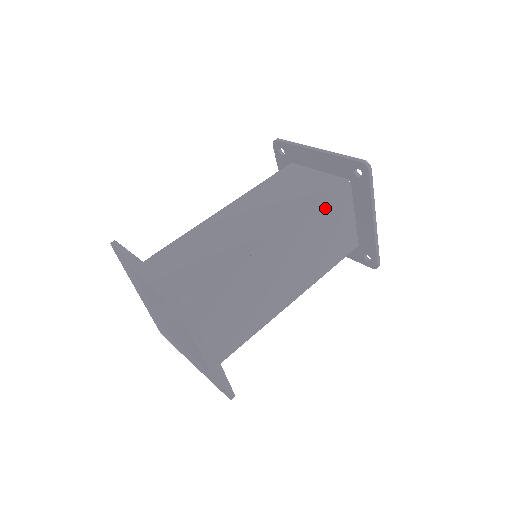
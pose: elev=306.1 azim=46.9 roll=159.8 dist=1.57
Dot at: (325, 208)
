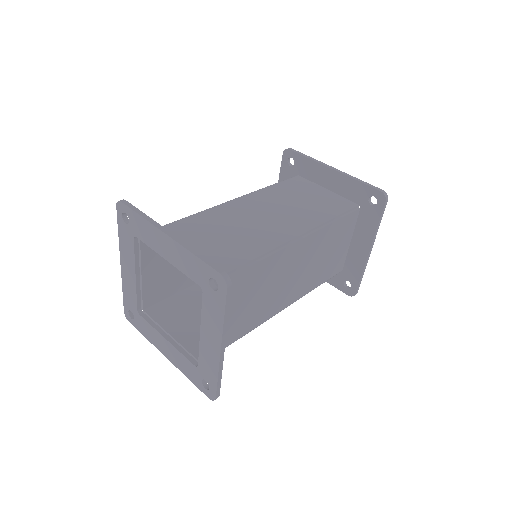
Dot at: (337, 225)
